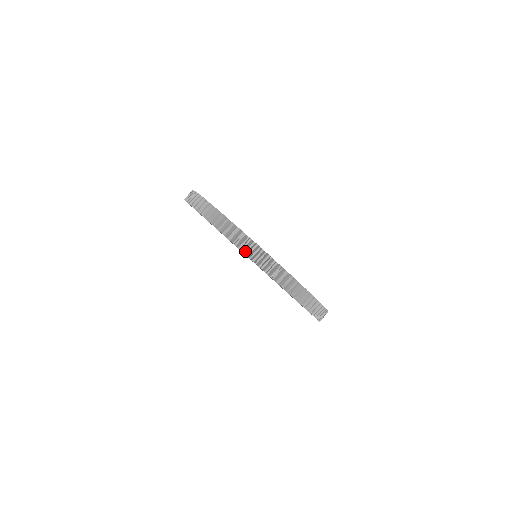
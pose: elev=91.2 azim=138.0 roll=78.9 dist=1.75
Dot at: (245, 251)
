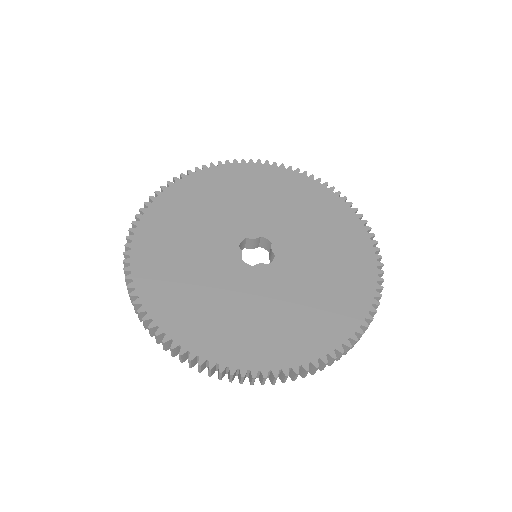
Dot at: occluded
